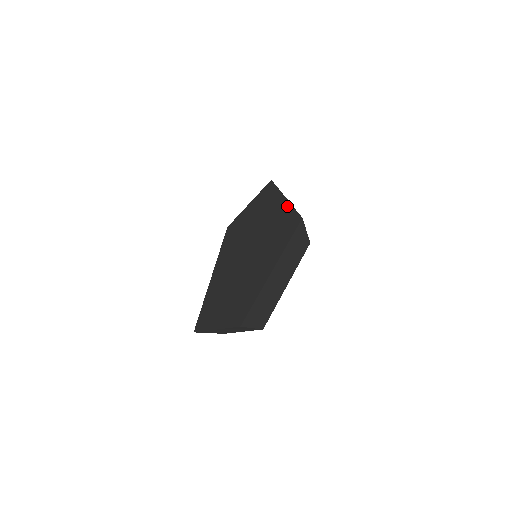
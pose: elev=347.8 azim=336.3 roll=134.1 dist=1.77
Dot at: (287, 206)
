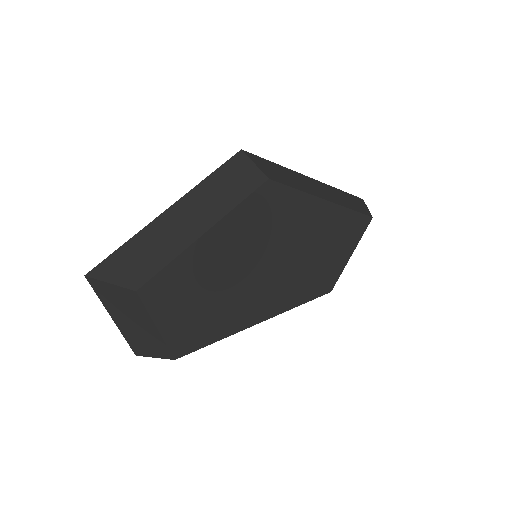
Dot at: occluded
